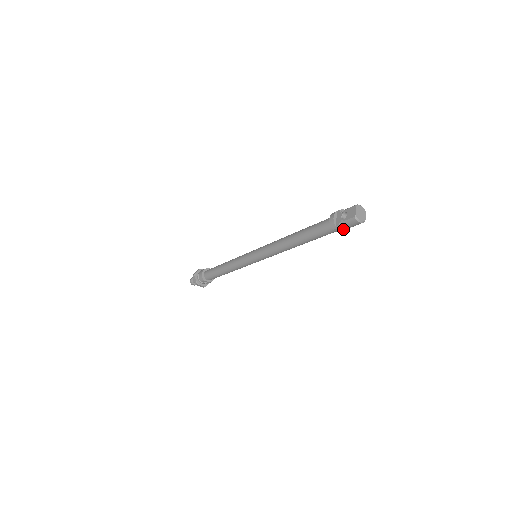
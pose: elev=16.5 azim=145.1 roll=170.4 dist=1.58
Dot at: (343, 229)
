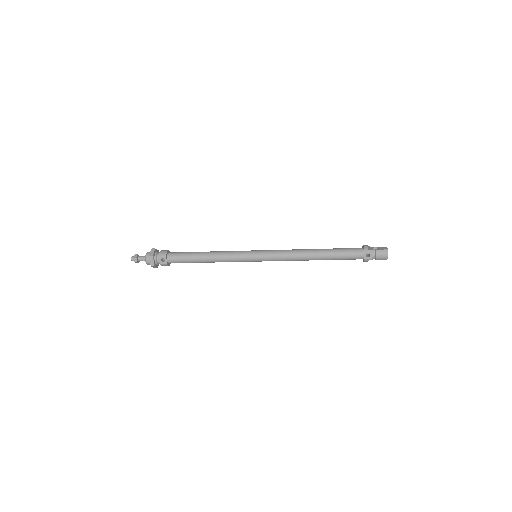
Dot at: (371, 256)
